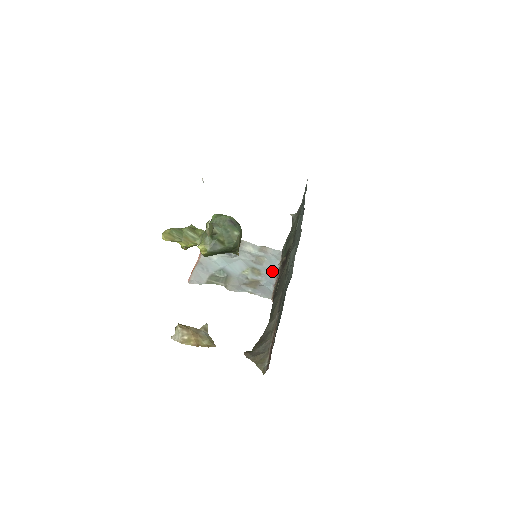
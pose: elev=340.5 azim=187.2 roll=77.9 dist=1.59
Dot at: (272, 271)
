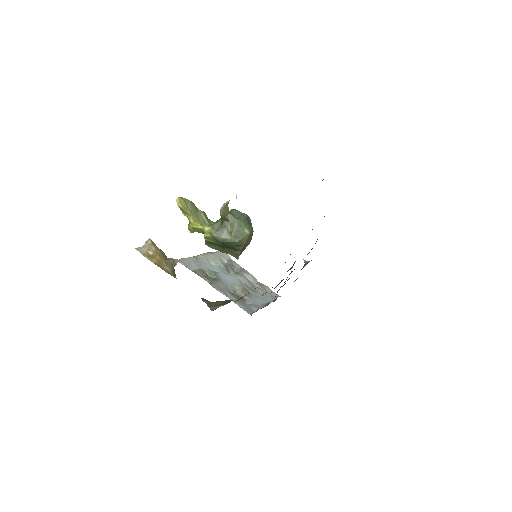
Dot at: (262, 301)
